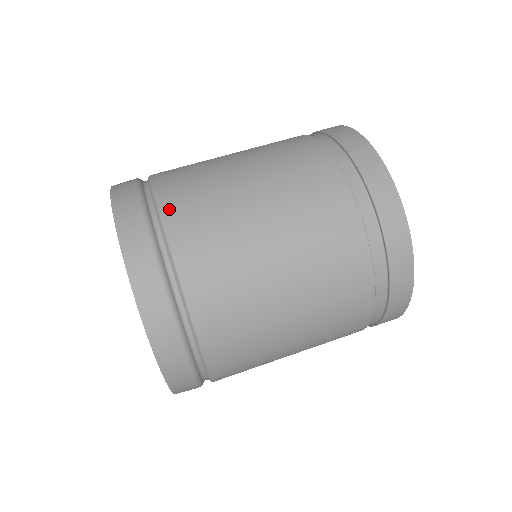
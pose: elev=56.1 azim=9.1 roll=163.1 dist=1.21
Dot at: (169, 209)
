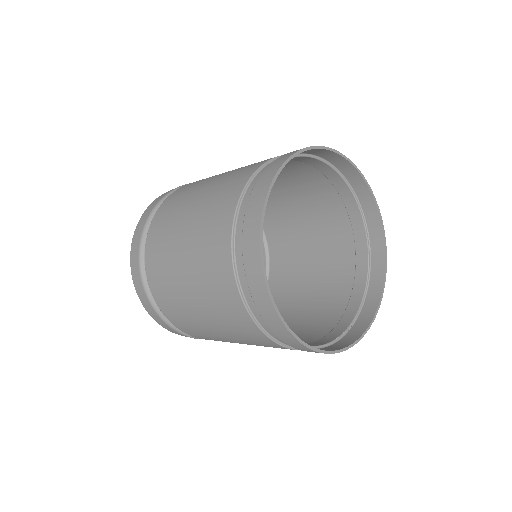
Dot at: occluded
